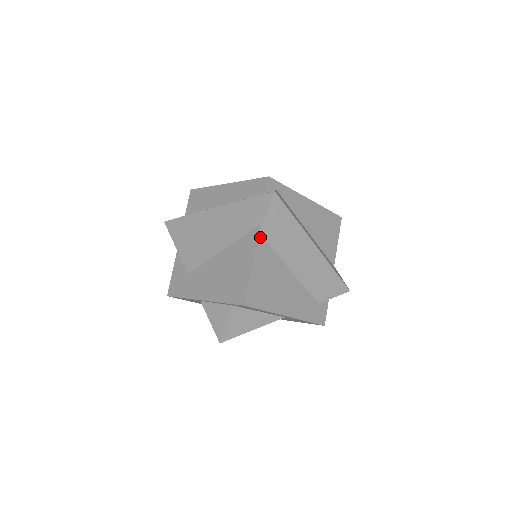
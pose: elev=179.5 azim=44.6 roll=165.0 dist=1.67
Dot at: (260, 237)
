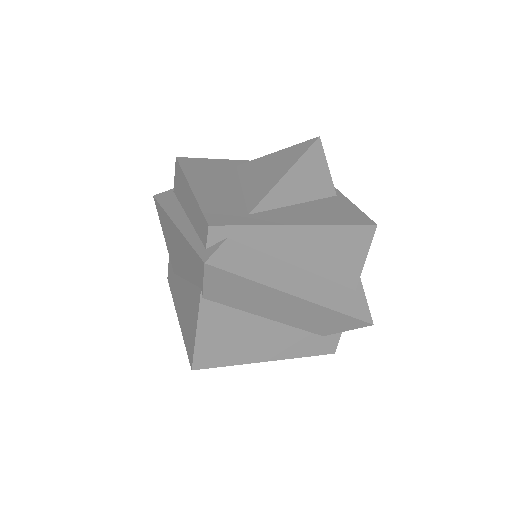
Dot at: (205, 301)
